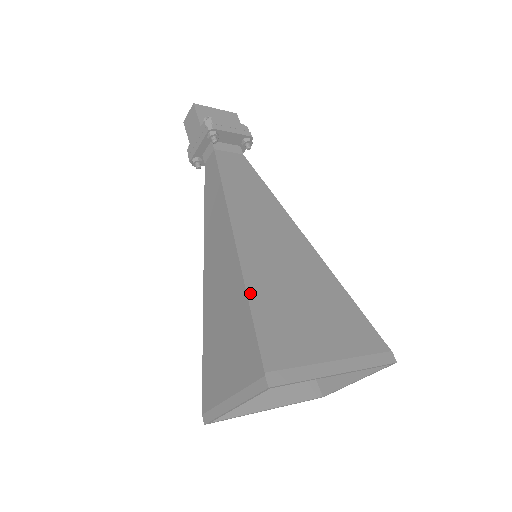
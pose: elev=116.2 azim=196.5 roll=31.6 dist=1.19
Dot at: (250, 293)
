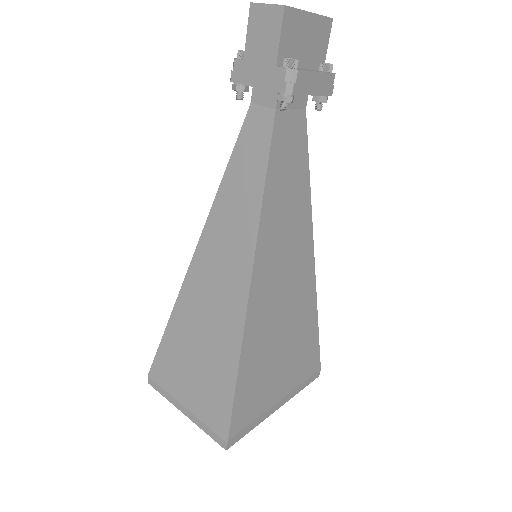
Dot at: (242, 361)
